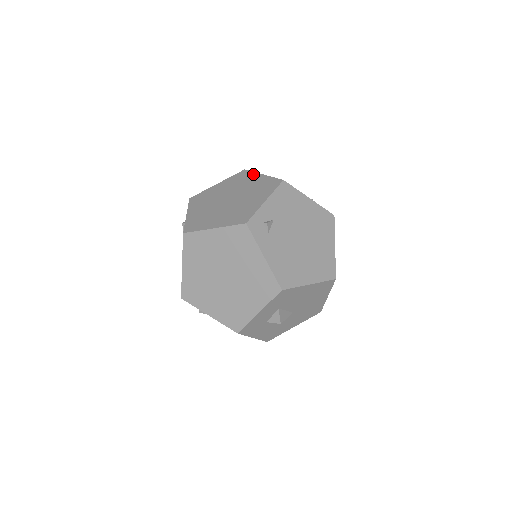
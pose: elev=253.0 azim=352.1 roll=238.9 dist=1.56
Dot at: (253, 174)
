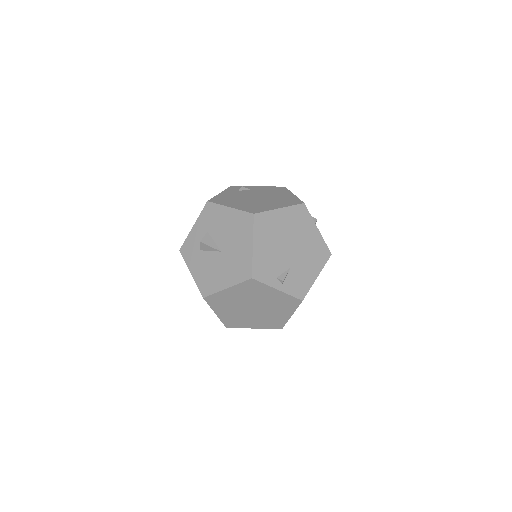
Dot at: occluded
